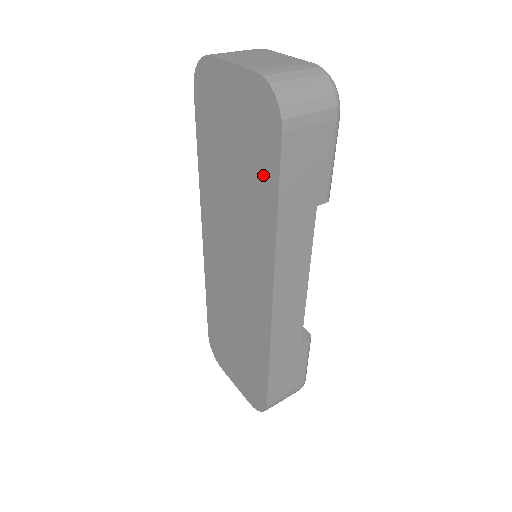
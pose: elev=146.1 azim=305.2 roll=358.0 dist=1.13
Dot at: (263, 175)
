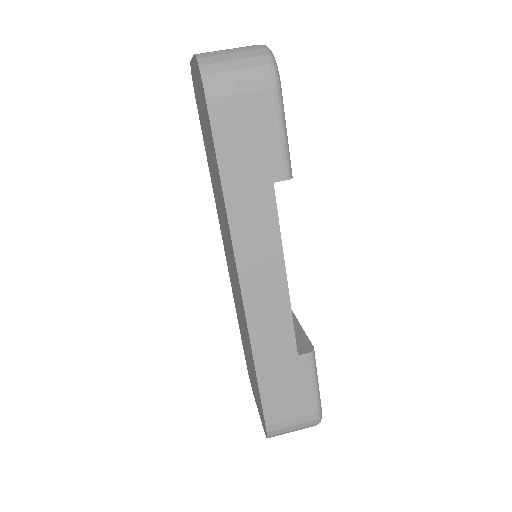
Dot at: (213, 151)
